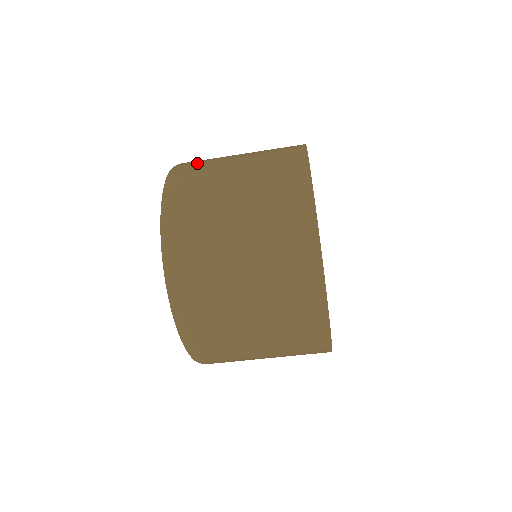
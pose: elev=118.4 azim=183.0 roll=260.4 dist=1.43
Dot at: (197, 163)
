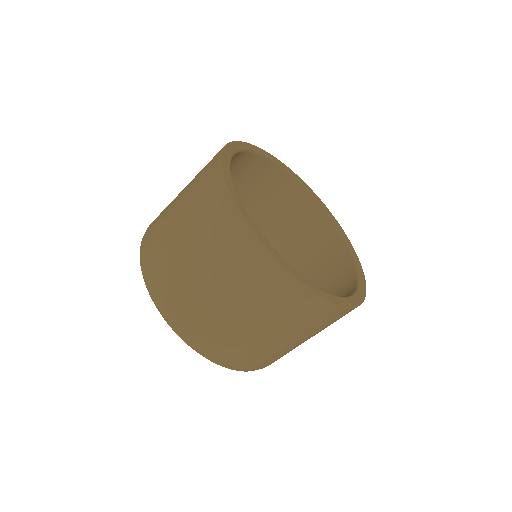
Dot at: (158, 265)
